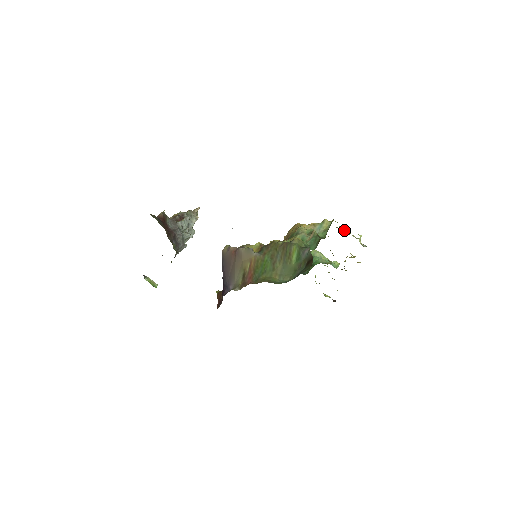
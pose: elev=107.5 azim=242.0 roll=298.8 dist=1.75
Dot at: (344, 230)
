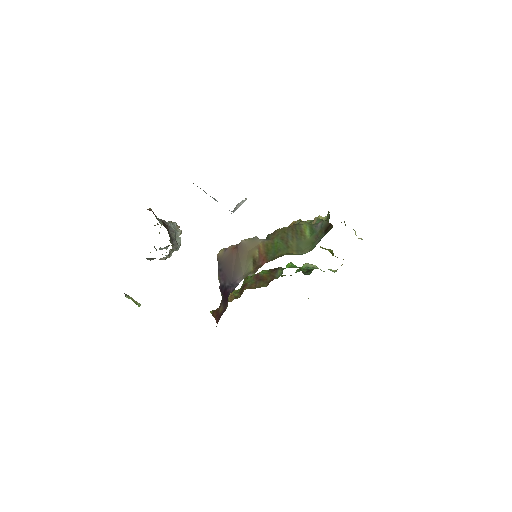
Dot at: occluded
